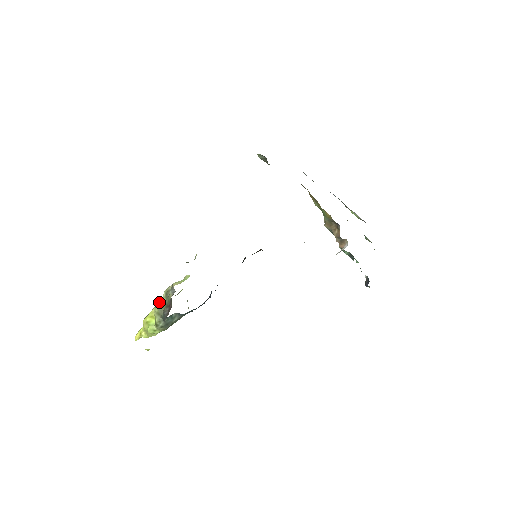
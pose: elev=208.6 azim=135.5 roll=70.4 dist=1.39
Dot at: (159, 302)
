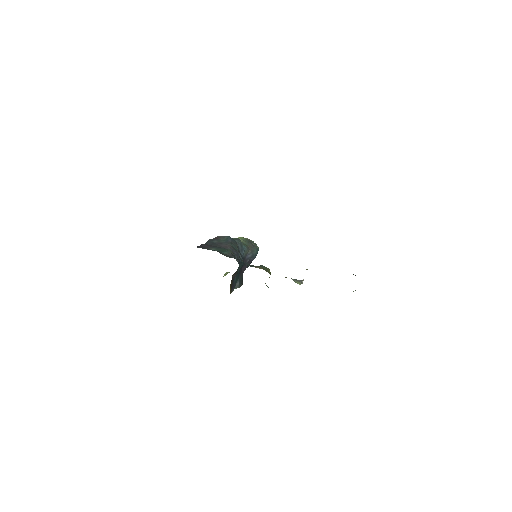
Dot at: occluded
